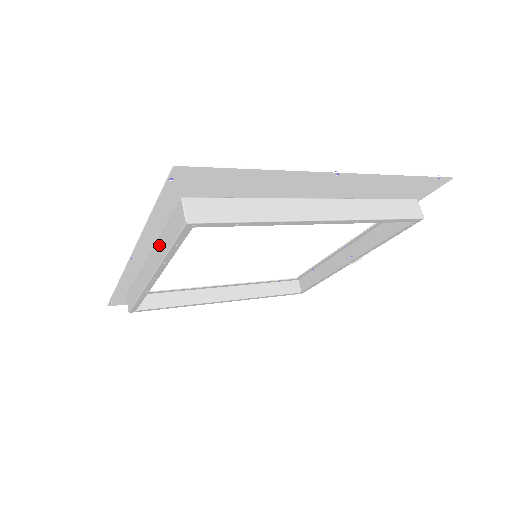
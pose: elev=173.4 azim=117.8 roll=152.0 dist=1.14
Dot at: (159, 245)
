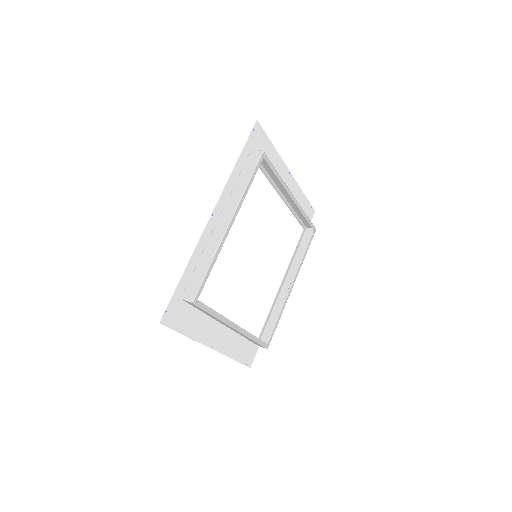
Dot at: (235, 193)
